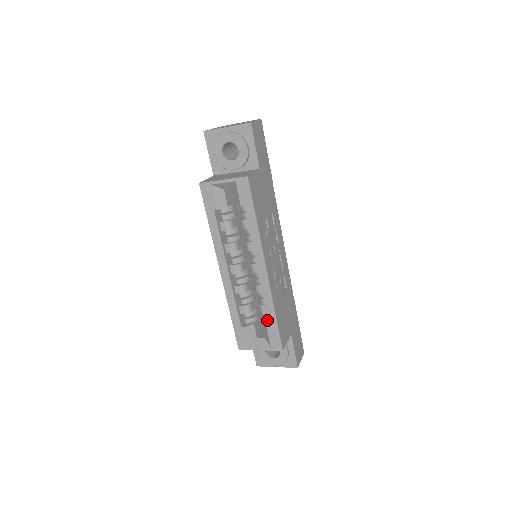
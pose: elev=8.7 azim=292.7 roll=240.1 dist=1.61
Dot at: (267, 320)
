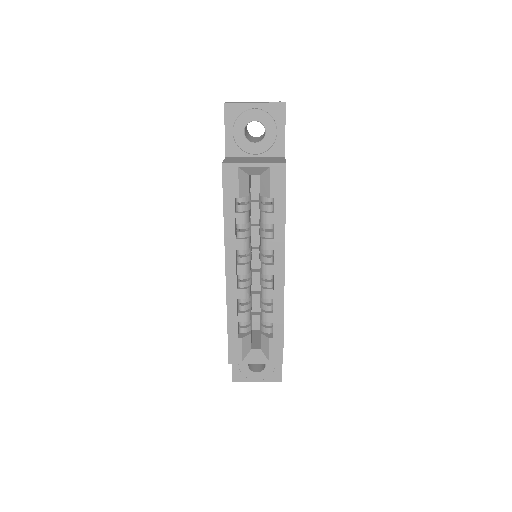
Dot at: (268, 329)
